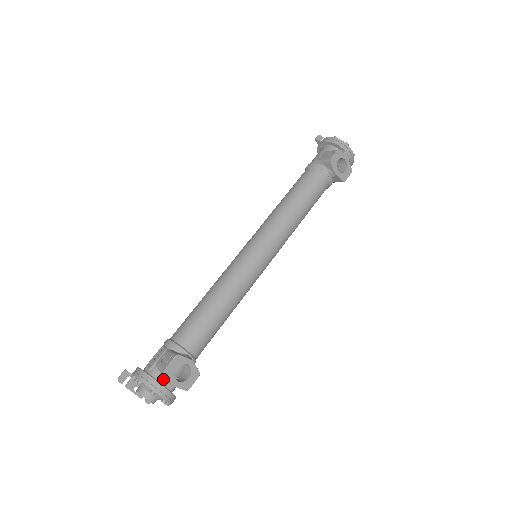
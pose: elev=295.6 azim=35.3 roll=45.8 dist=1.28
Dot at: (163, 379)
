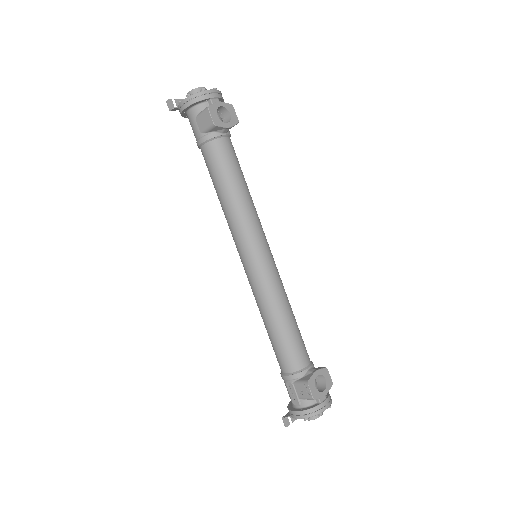
Dot at: occluded
